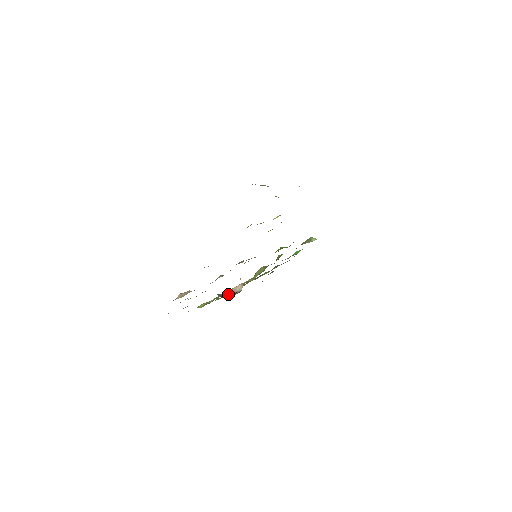
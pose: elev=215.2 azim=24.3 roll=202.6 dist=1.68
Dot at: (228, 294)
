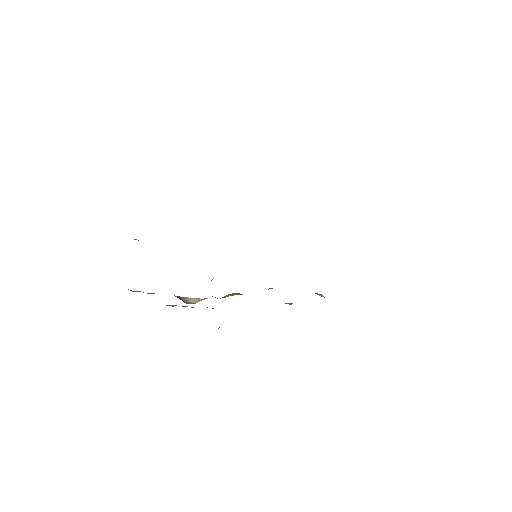
Dot at: (178, 296)
